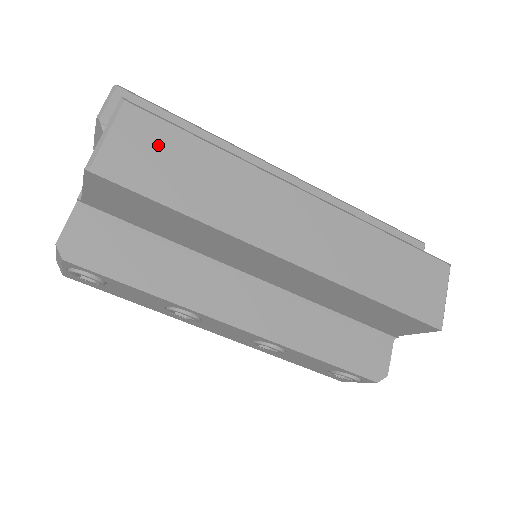
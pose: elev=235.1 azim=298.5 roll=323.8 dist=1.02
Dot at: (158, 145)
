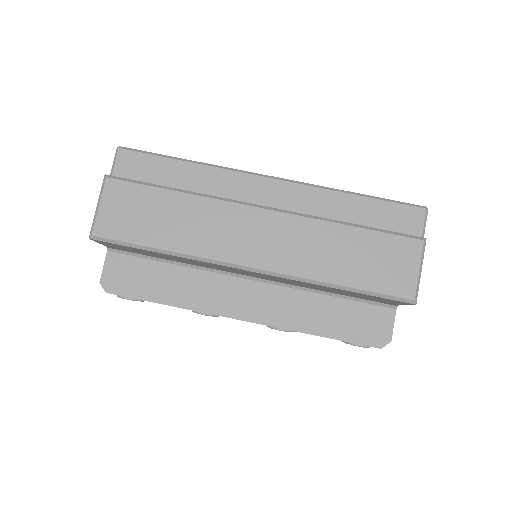
Dot at: (135, 205)
